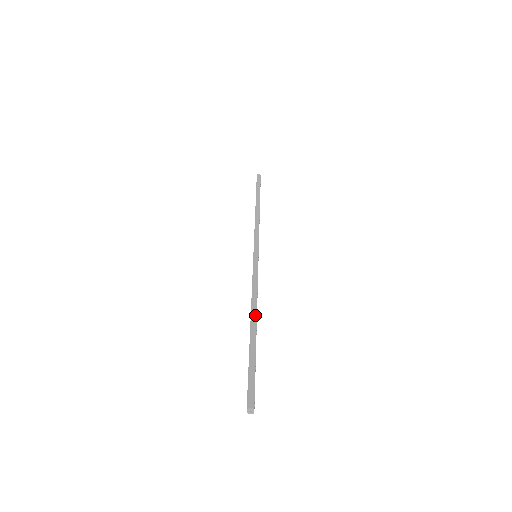
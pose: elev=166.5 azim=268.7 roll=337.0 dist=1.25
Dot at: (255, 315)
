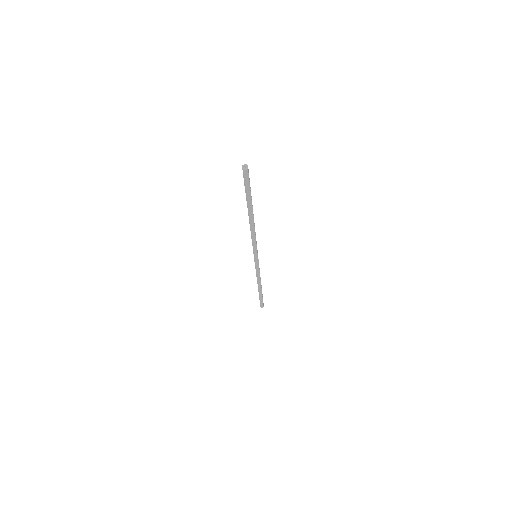
Dot at: occluded
